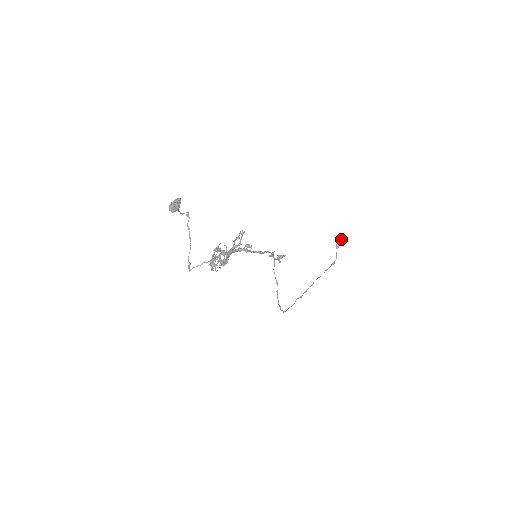
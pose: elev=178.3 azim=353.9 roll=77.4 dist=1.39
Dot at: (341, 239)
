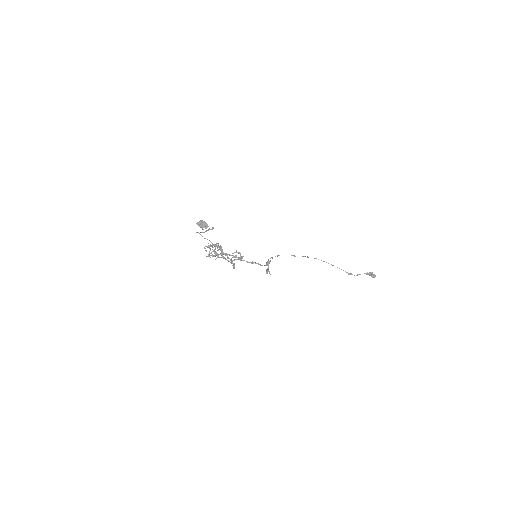
Dot at: (374, 276)
